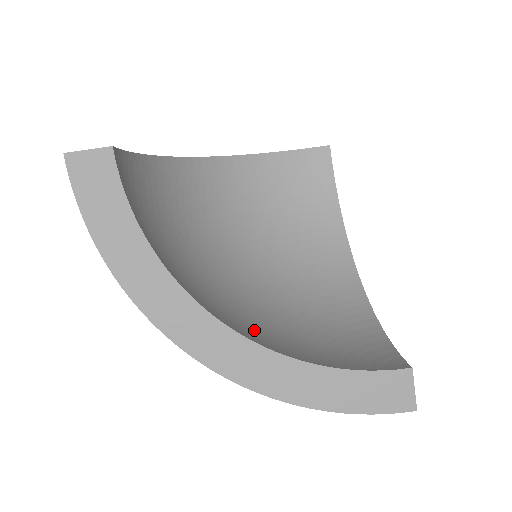
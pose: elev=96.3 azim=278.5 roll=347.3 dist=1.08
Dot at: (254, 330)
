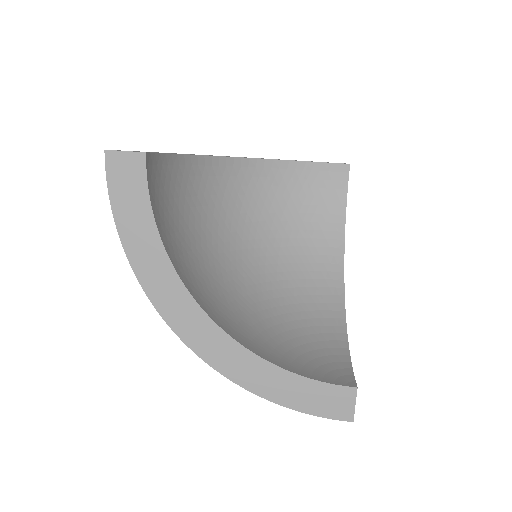
Dot at: (235, 325)
